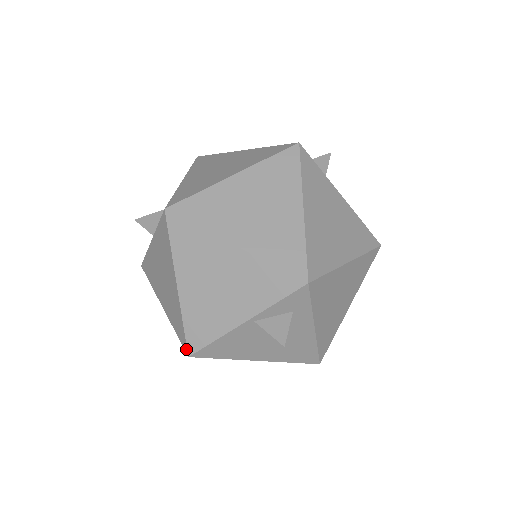
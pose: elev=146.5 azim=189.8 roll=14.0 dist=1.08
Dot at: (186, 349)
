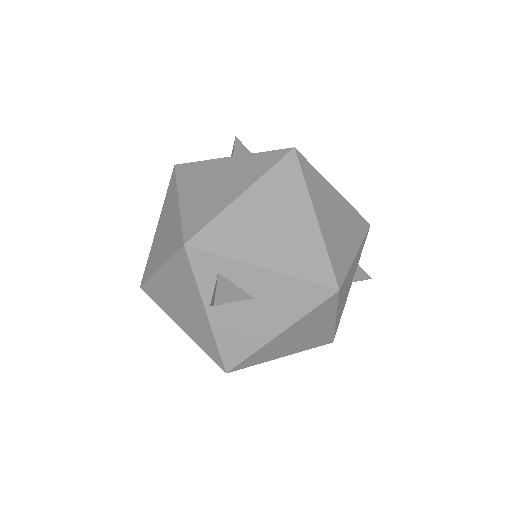
Dot at: (222, 369)
